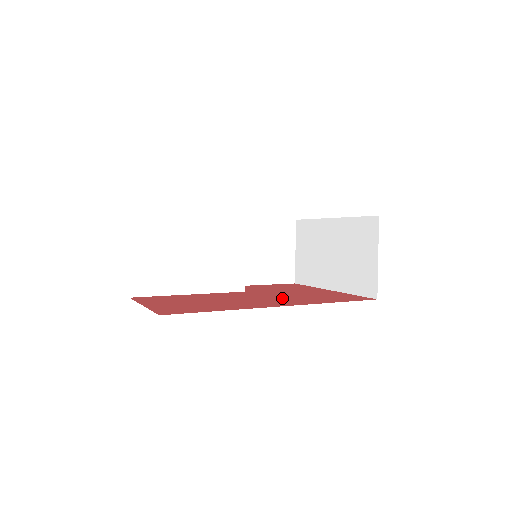
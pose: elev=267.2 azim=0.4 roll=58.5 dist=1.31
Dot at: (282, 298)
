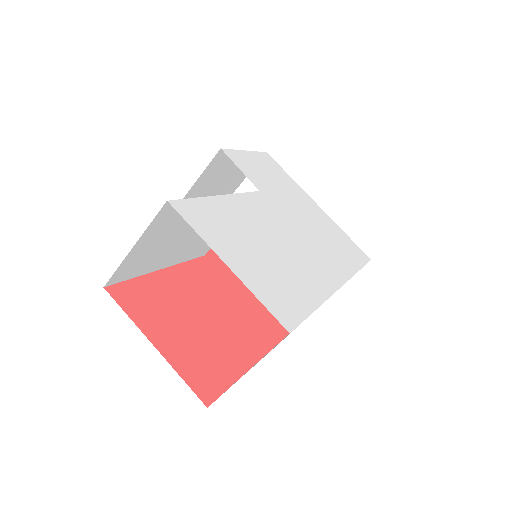
Dot at: (255, 302)
